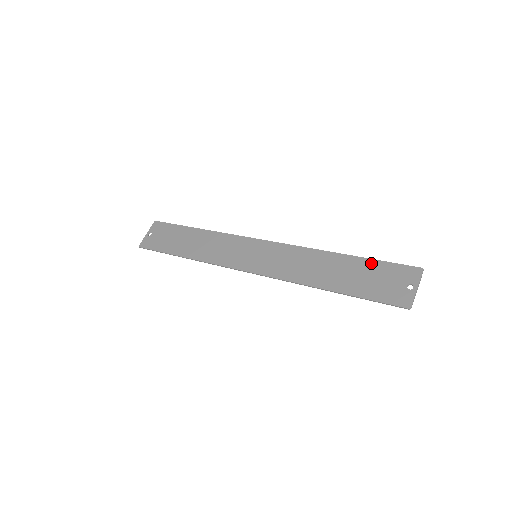
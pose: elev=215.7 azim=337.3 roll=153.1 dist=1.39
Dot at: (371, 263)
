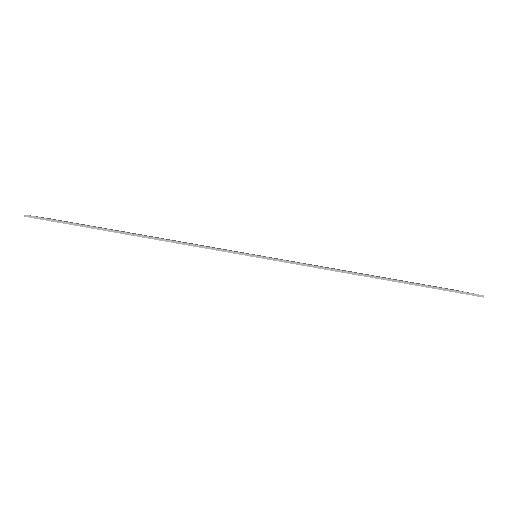
Dot at: occluded
